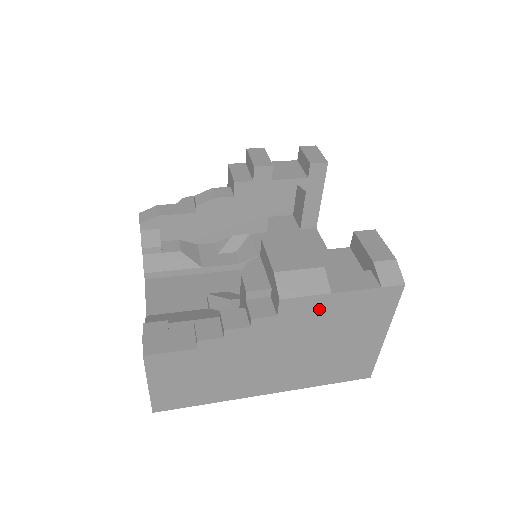
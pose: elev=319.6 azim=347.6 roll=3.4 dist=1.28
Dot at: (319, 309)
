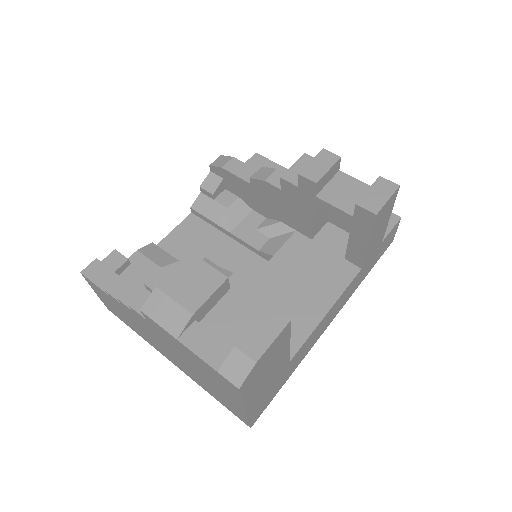
Dot at: (175, 342)
